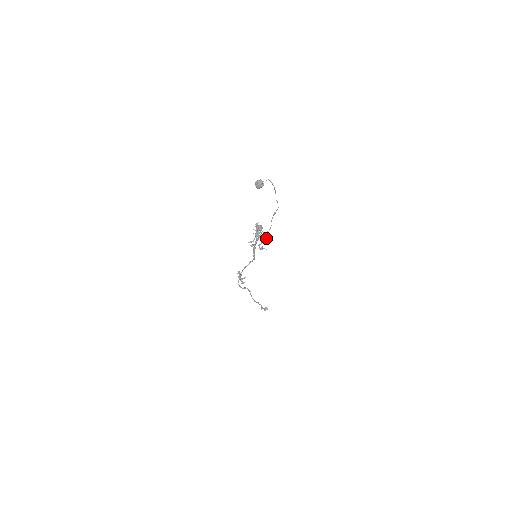
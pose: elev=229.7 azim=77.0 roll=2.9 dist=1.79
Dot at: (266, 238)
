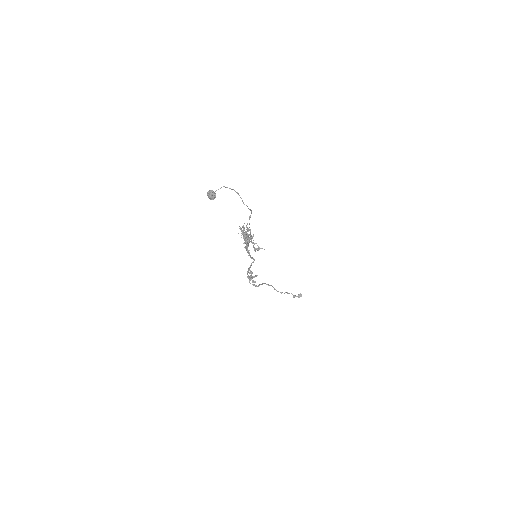
Dot at: (253, 242)
